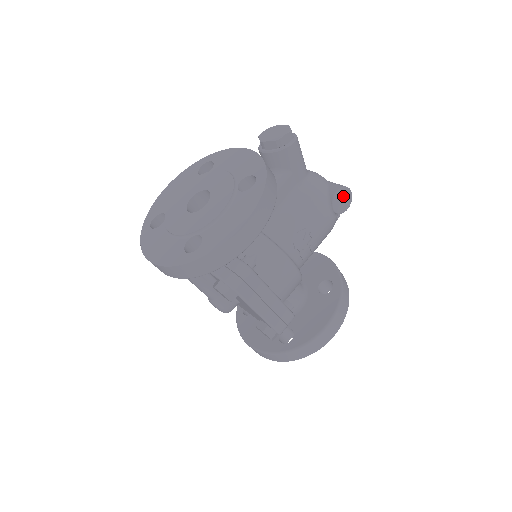
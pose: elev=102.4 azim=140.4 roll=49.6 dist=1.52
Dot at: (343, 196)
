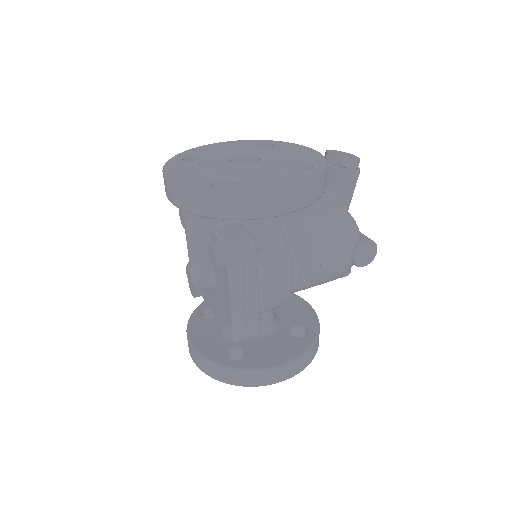
Dot at: (368, 250)
